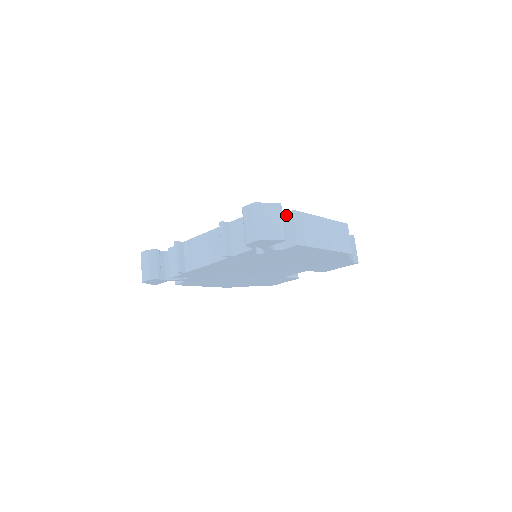
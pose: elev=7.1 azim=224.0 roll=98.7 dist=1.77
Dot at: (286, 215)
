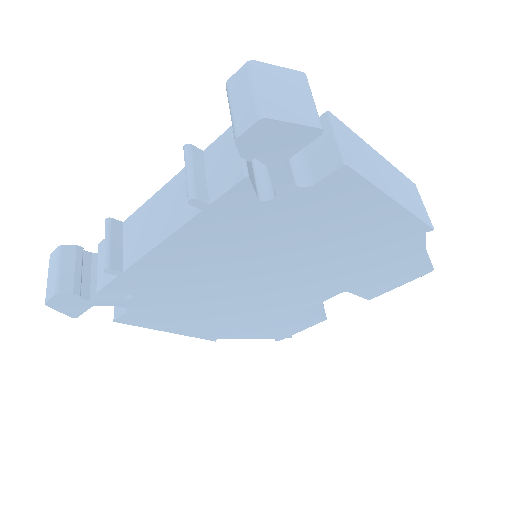
Dot at: occluded
